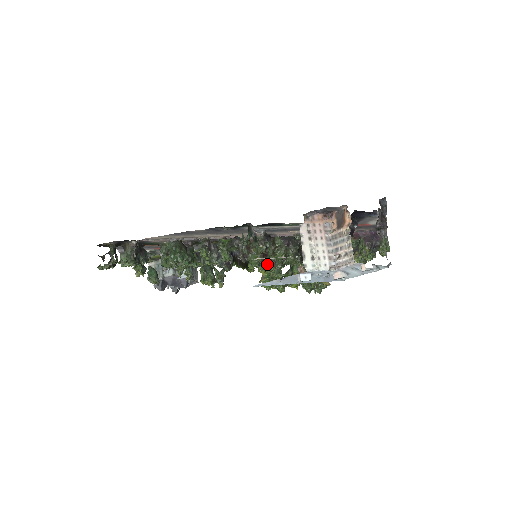
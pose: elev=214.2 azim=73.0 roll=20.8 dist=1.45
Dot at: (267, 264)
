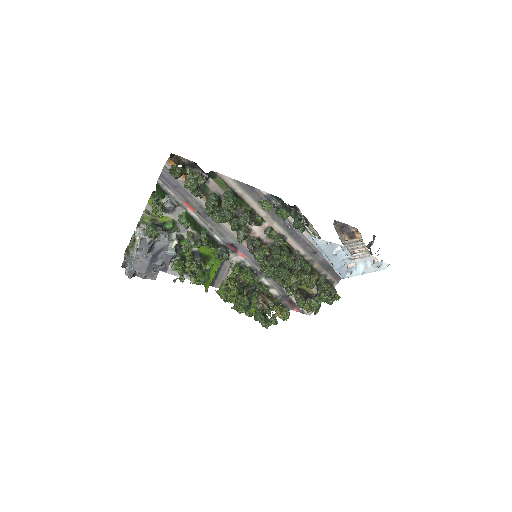
Dot at: (268, 262)
